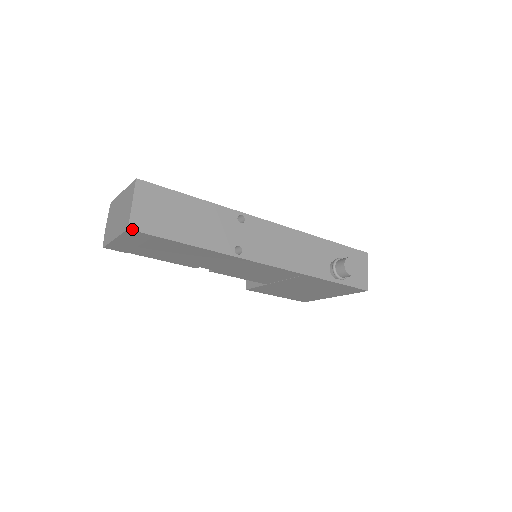
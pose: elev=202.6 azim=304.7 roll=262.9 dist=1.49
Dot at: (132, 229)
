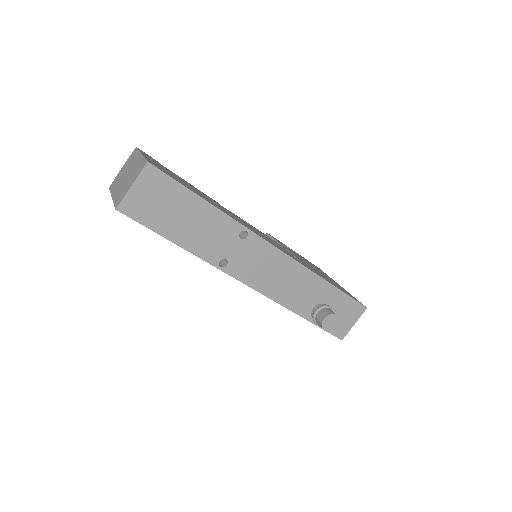
Dot at: (120, 211)
